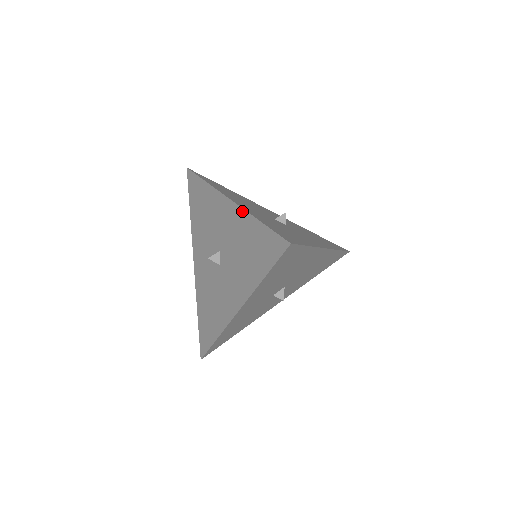
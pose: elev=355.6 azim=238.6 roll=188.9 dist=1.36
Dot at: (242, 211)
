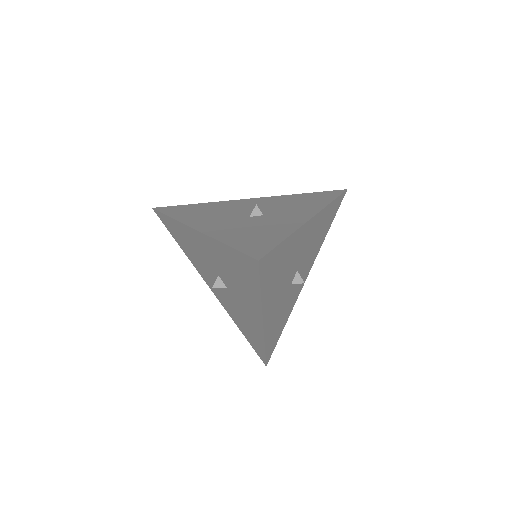
Dot at: (209, 238)
